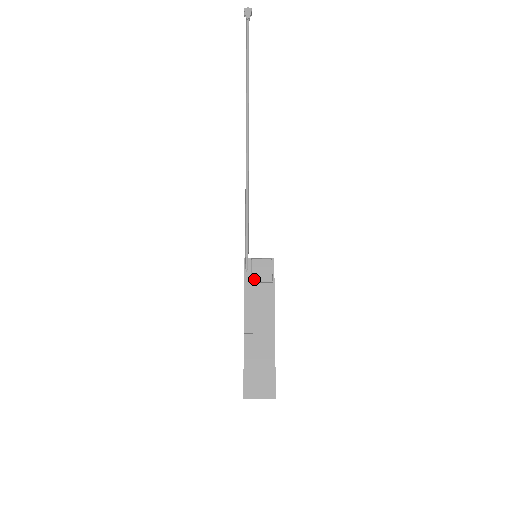
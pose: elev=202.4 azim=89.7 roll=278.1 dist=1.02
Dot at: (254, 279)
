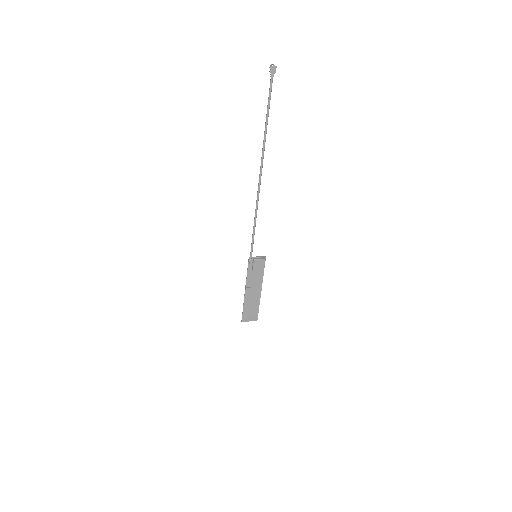
Dot at: (254, 270)
